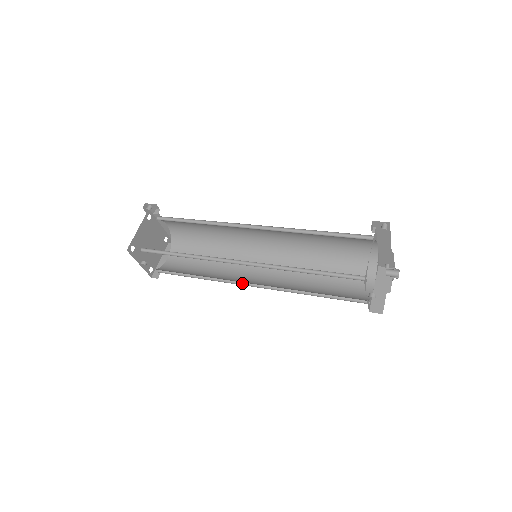
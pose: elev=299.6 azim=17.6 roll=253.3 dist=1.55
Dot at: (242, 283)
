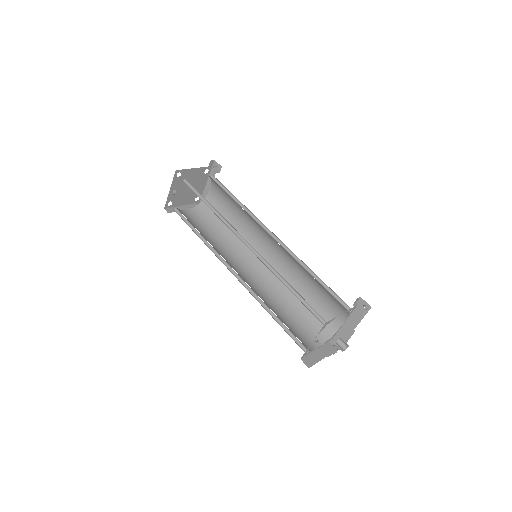
Dot at: (227, 266)
